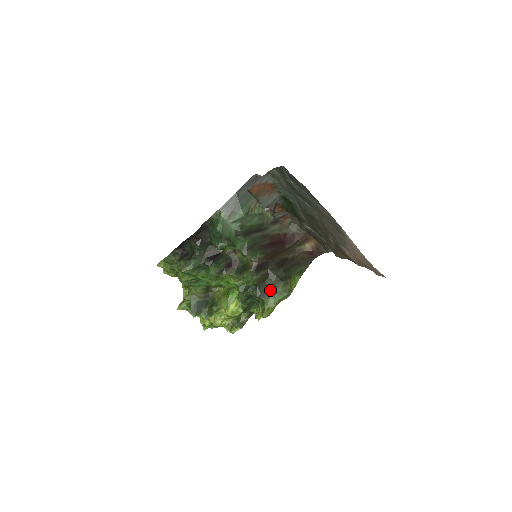
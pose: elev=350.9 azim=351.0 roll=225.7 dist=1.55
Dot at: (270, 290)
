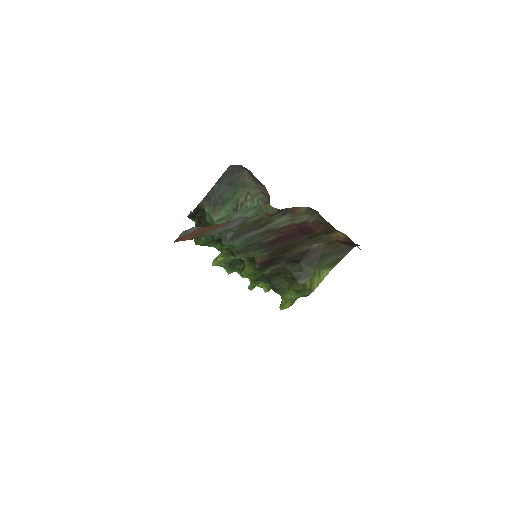
Dot at: (286, 285)
